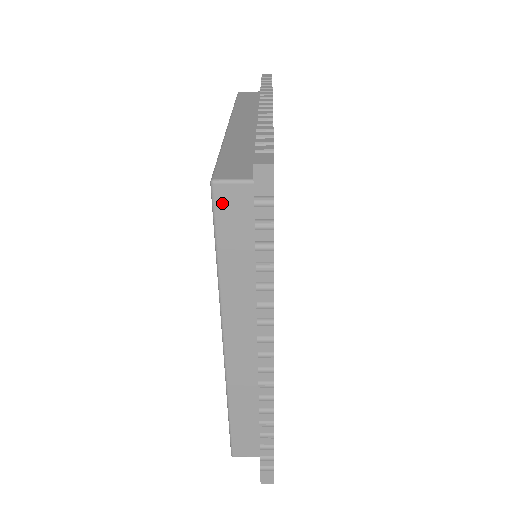
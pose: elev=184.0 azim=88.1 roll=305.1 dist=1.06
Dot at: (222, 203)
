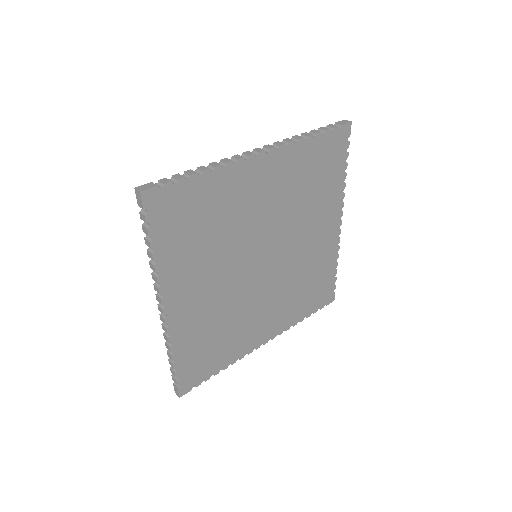
Dot at: occluded
